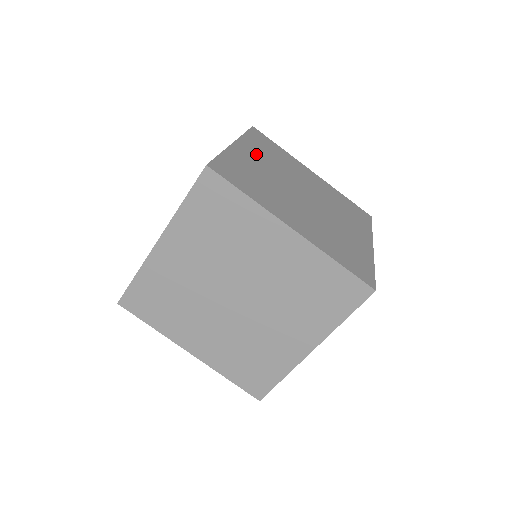
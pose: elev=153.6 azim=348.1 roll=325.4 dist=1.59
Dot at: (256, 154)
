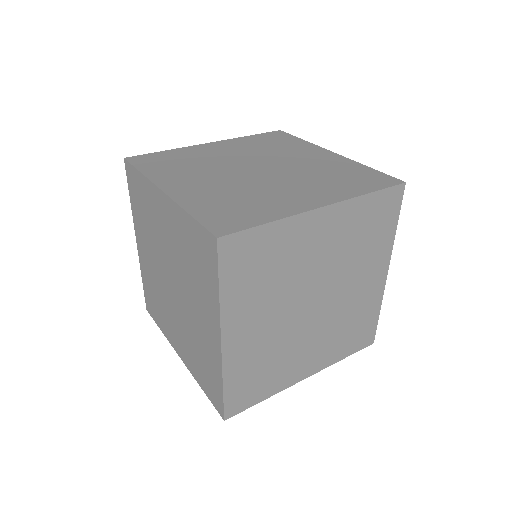
Dot at: (232, 147)
